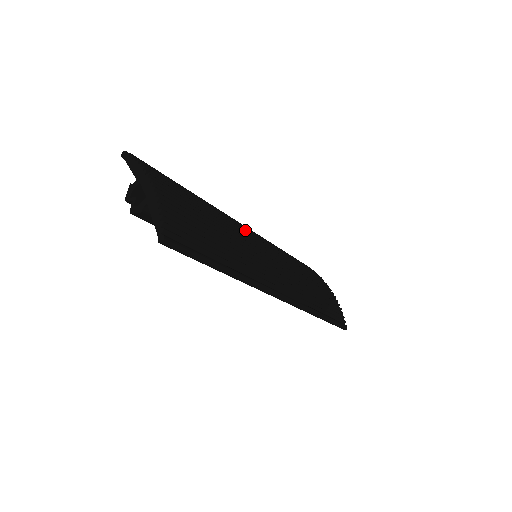
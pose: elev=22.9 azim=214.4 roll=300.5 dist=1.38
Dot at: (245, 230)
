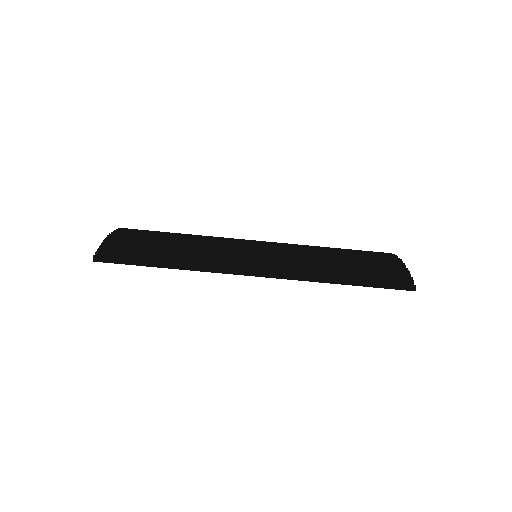
Dot at: (241, 240)
